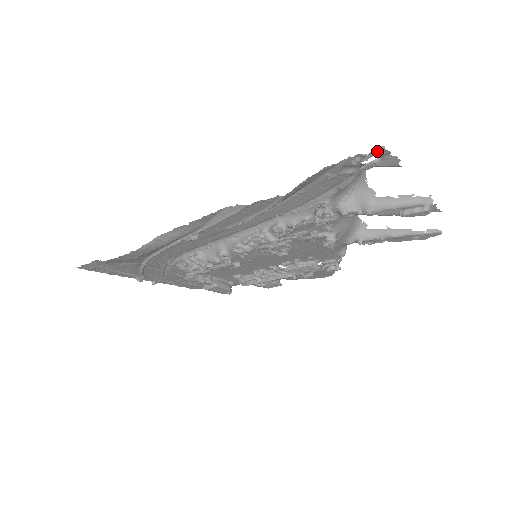
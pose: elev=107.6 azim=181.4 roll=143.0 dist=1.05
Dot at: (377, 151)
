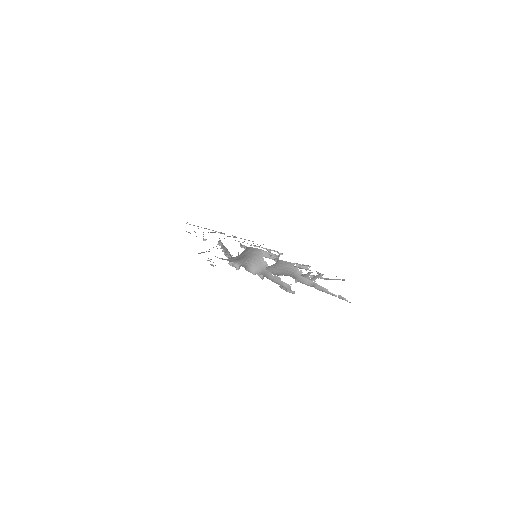
Dot at: occluded
